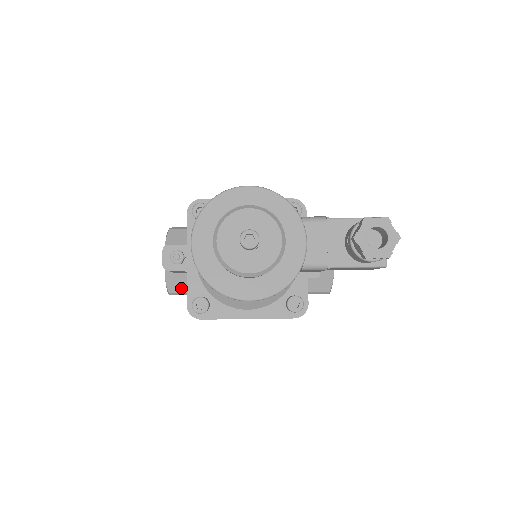
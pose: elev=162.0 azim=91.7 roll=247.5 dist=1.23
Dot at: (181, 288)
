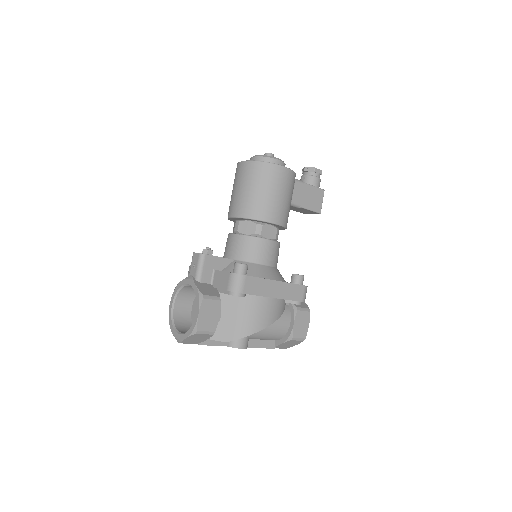
Dot at: (211, 293)
